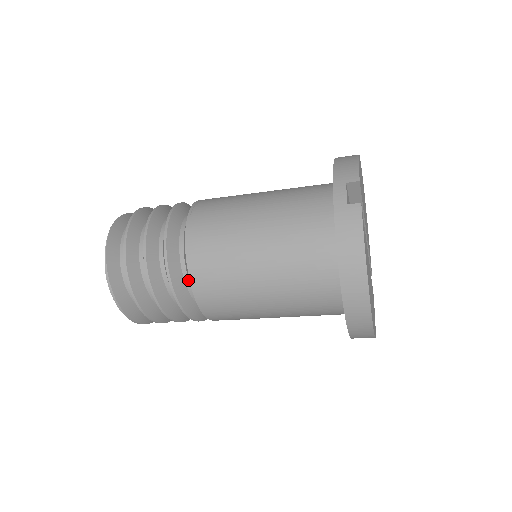
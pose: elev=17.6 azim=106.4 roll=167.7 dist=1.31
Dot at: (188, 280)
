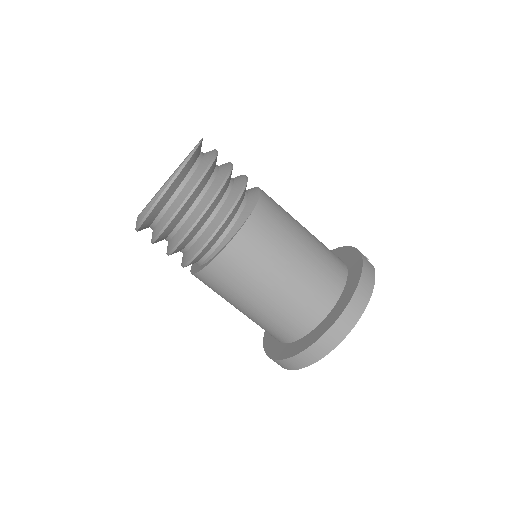
Dot at: (239, 215)
